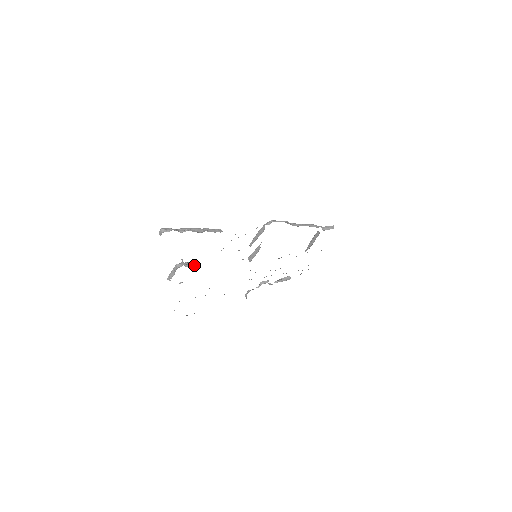
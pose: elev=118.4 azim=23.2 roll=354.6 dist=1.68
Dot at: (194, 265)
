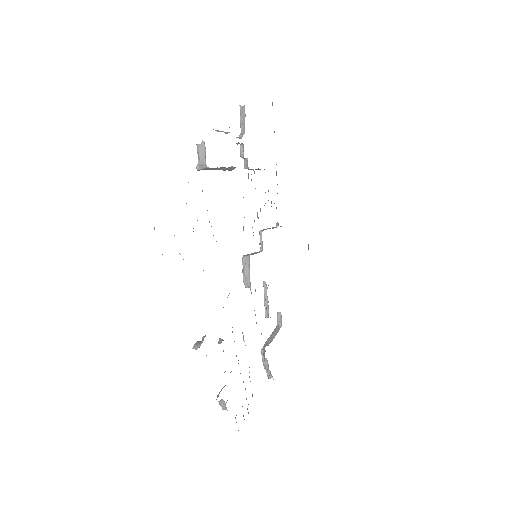
Dot at: occluded
